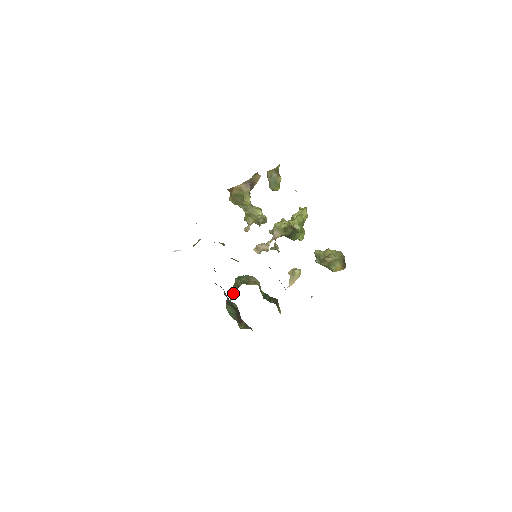
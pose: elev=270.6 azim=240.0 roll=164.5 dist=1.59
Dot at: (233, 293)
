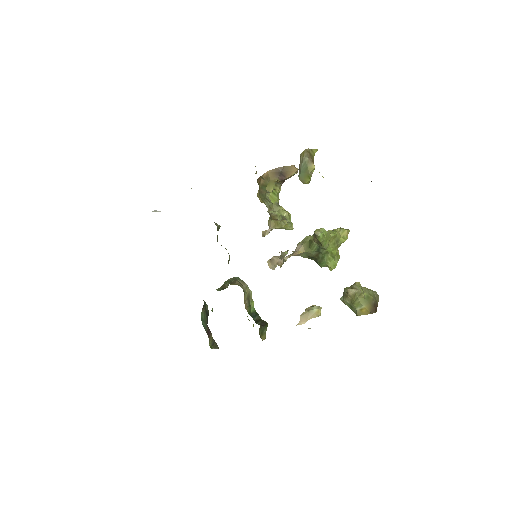
Dot at: occluded
